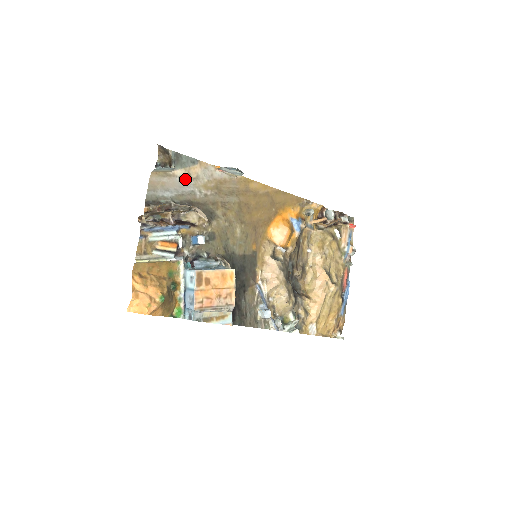
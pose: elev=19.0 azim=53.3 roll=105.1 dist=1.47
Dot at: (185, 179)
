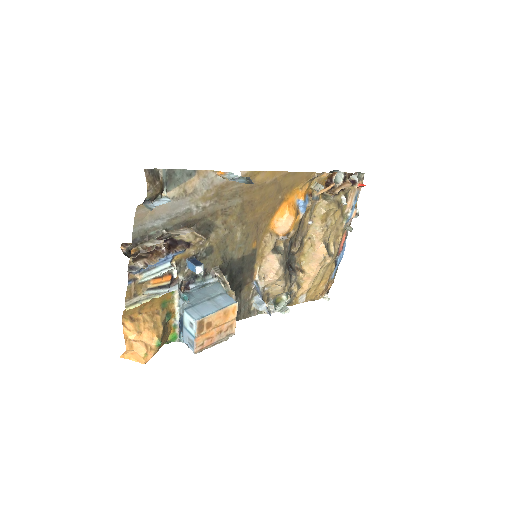
Dot at: (179, 198)
